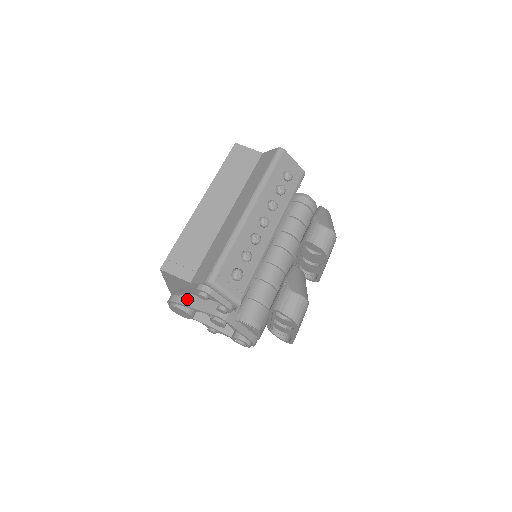
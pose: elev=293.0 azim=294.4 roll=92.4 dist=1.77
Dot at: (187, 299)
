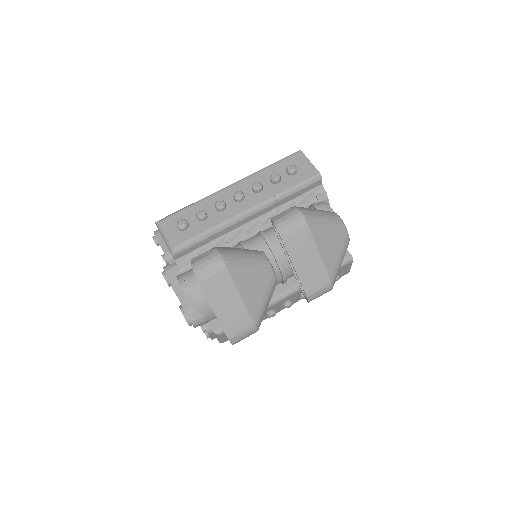
Dot at: occluded
